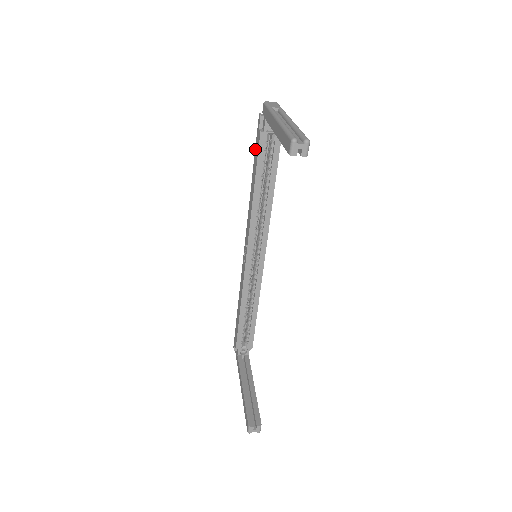
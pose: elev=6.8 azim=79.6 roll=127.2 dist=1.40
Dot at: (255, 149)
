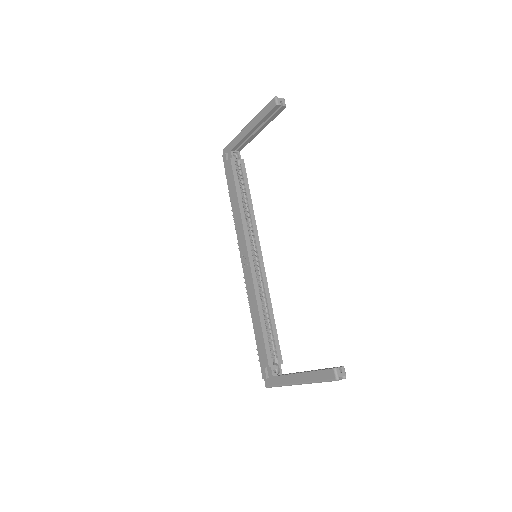
Dot at: (227, 178)
